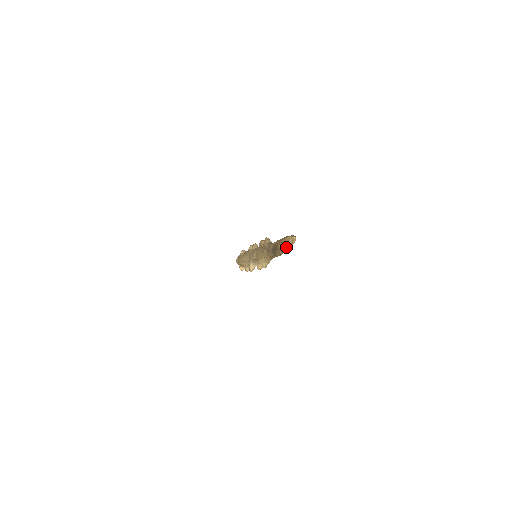
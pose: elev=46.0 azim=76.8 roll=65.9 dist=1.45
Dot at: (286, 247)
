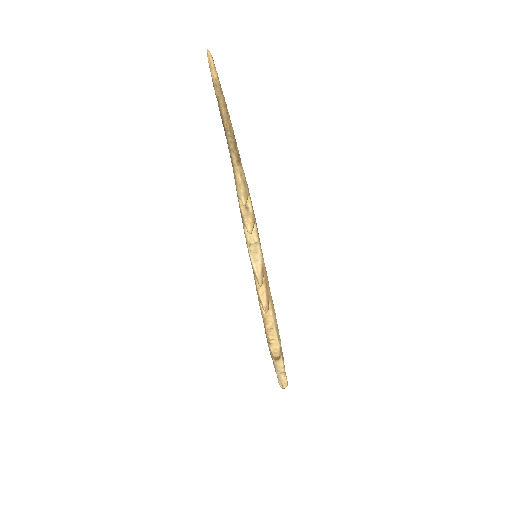
Dot at: (213, 79)
